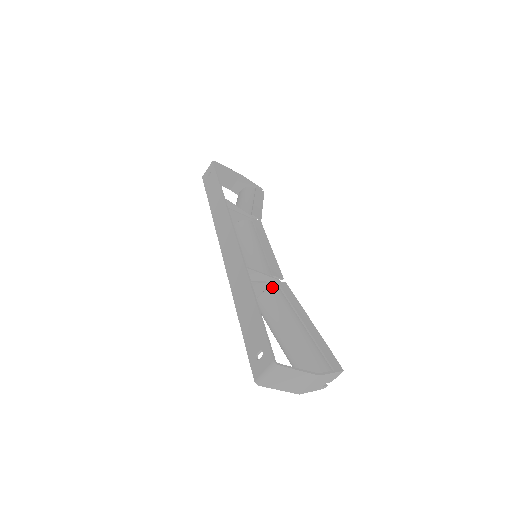
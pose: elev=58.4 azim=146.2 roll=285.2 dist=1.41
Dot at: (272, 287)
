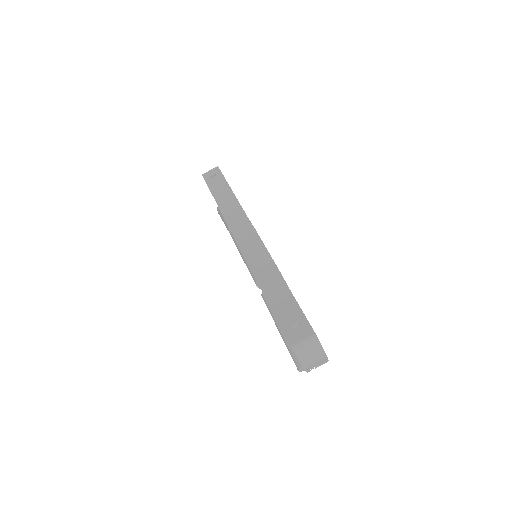
Dot at: occluded
